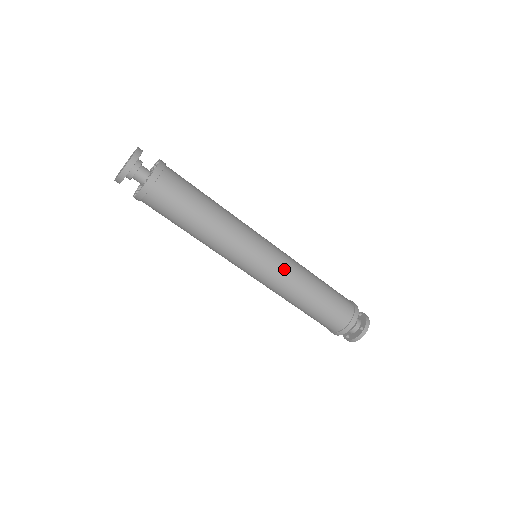
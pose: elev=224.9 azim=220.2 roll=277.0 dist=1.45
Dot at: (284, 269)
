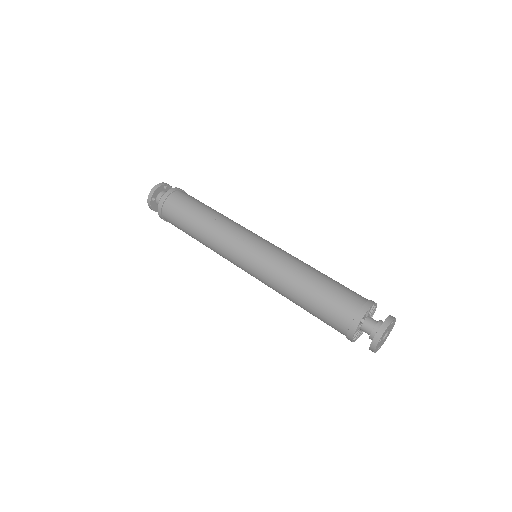
Dot at: (265, 269)
